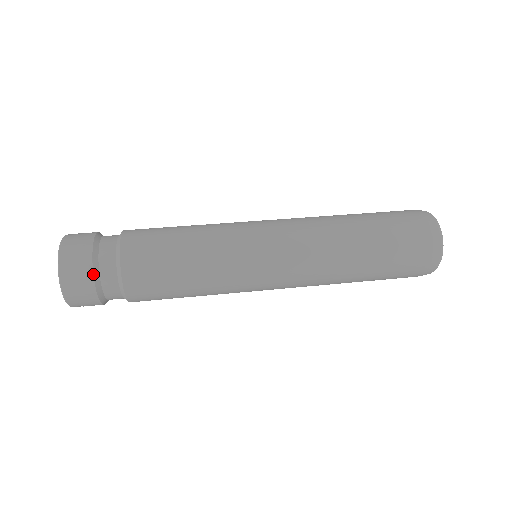
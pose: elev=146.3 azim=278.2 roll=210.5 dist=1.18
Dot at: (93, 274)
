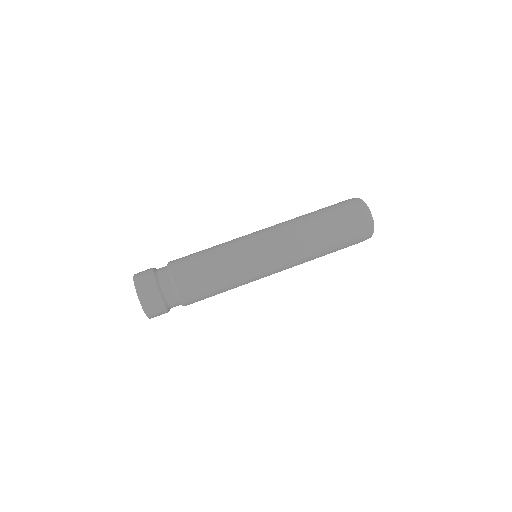
Dot at: occluded
